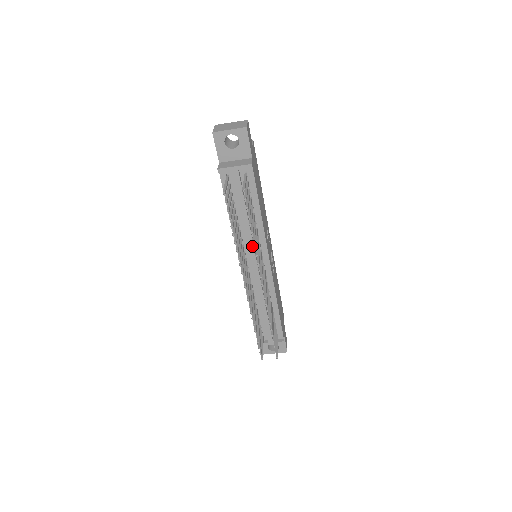
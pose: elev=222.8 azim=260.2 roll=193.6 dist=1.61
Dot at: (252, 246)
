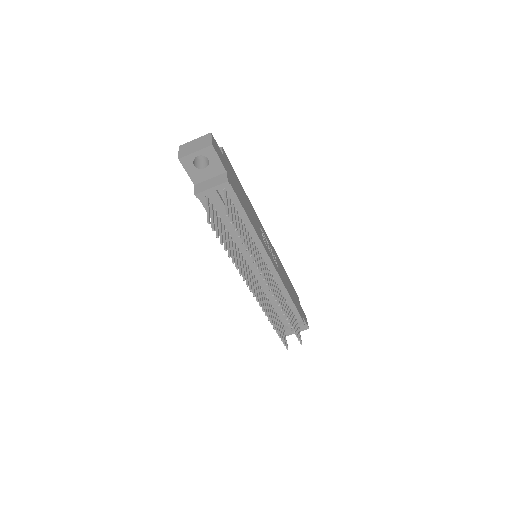
Dot at: occluded
